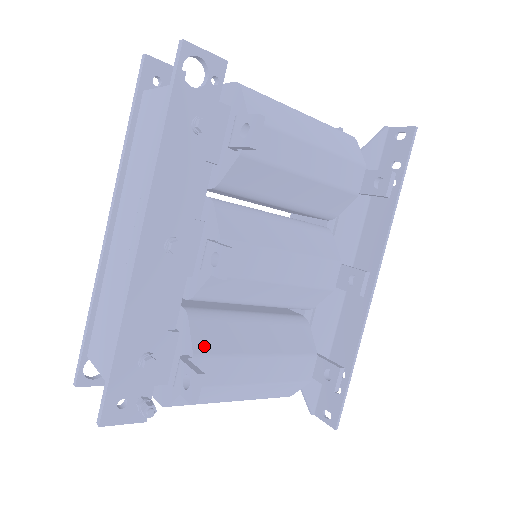
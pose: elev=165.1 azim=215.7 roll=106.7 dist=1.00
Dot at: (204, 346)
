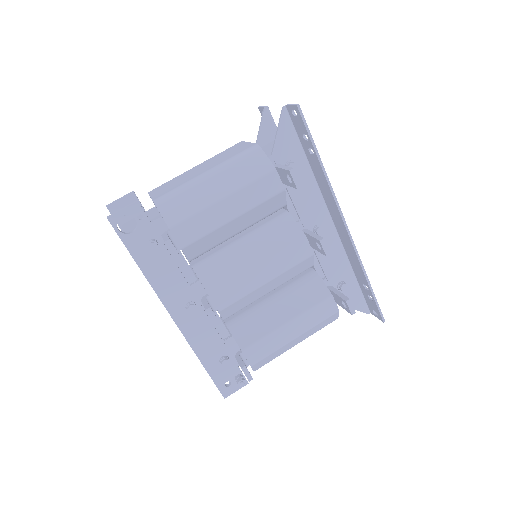
Dot at: (246, 341)
